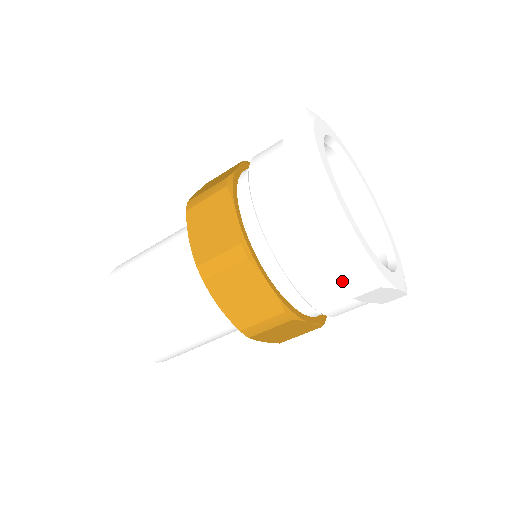
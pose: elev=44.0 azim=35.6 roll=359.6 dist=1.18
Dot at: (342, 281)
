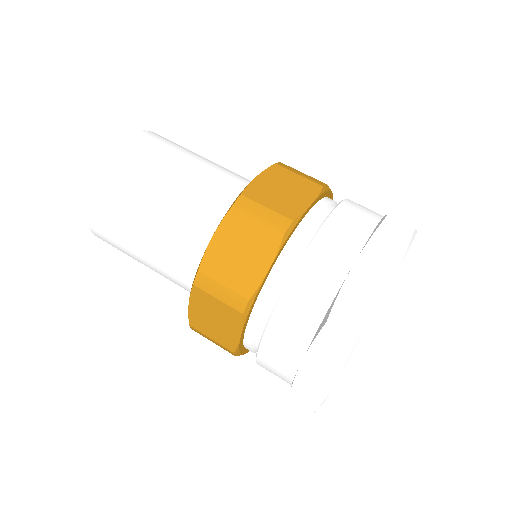
Dot at: (292, 389)
